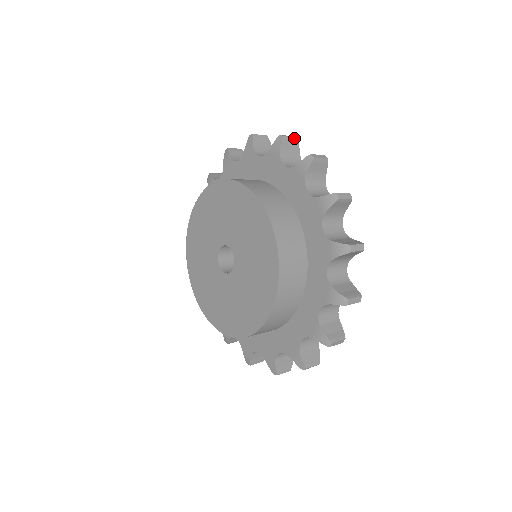
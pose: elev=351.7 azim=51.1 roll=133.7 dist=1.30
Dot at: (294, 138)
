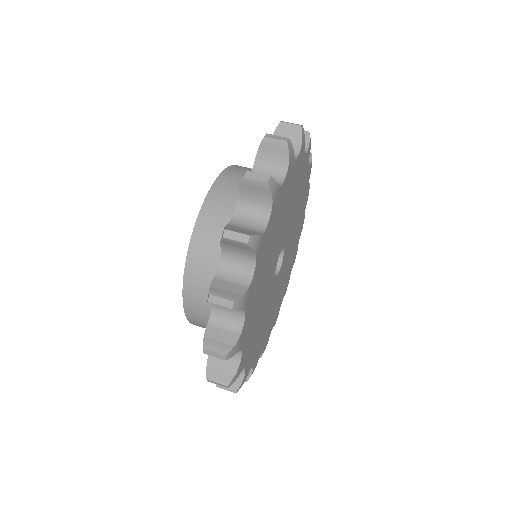
Dot at: (227, 307)
